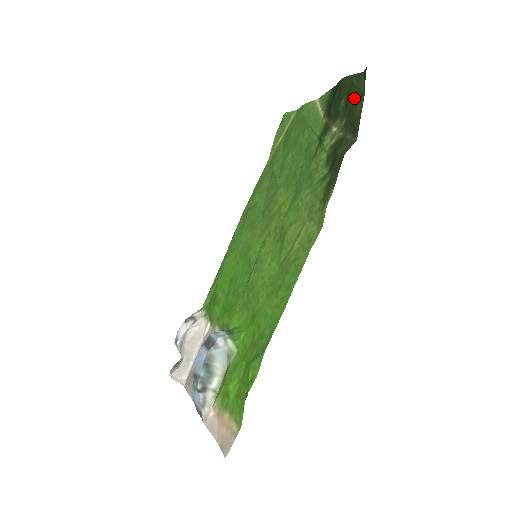
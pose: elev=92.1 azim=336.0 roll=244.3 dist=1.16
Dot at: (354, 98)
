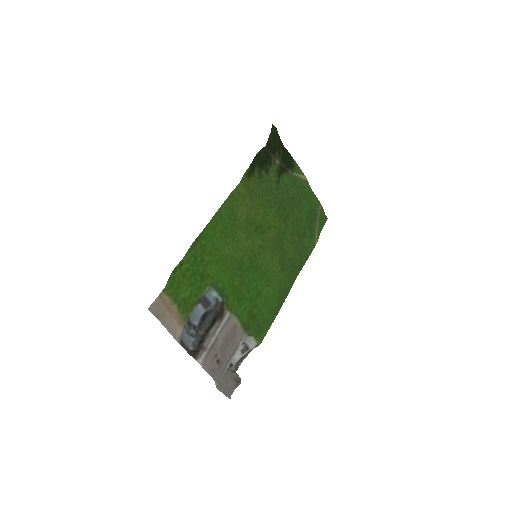
Dot at: (275, 140)
